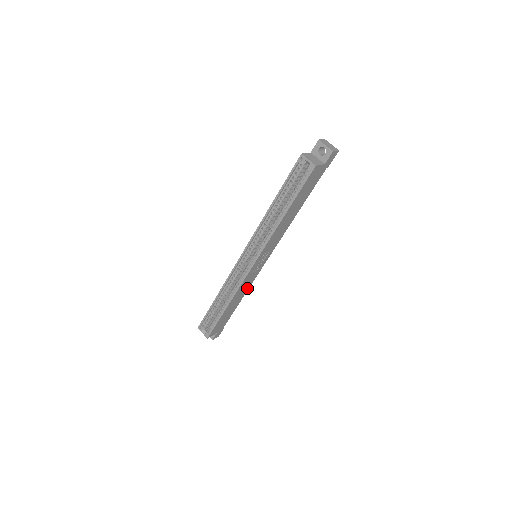
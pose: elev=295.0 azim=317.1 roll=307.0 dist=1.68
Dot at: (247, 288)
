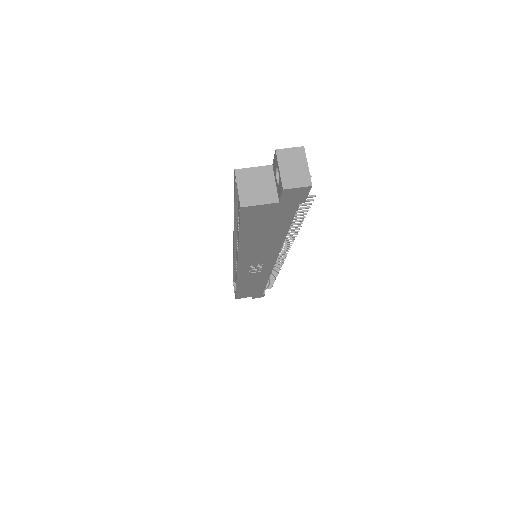
Dot at: (264, 279)
